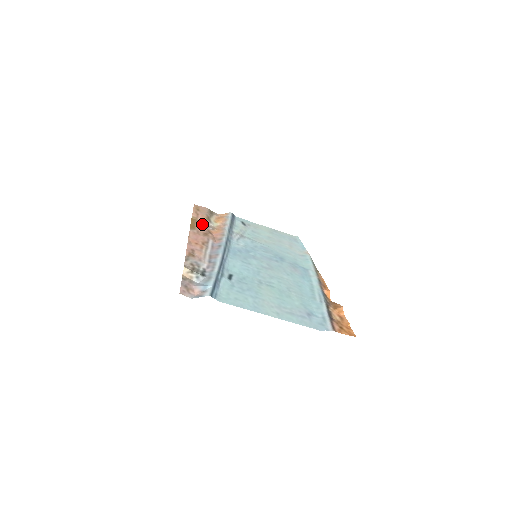
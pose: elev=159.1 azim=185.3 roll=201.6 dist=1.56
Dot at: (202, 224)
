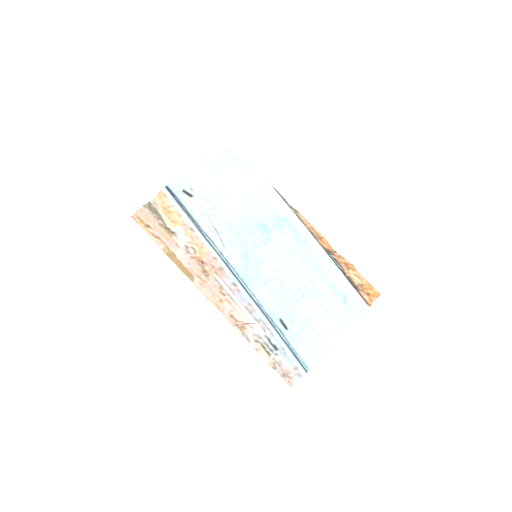
Dot at: (182, 254)
